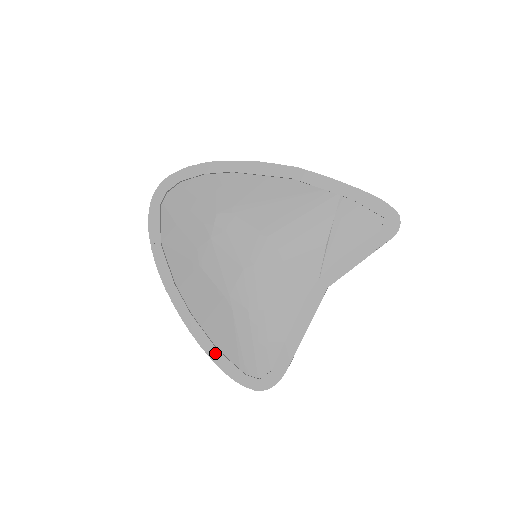
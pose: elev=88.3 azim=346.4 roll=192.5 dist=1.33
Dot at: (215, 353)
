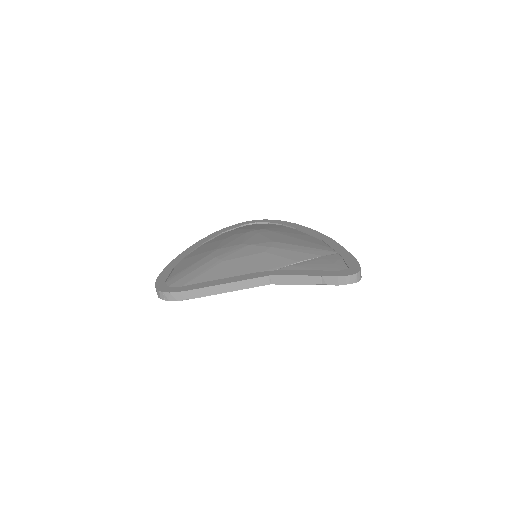
Dot at: (170, 268)
